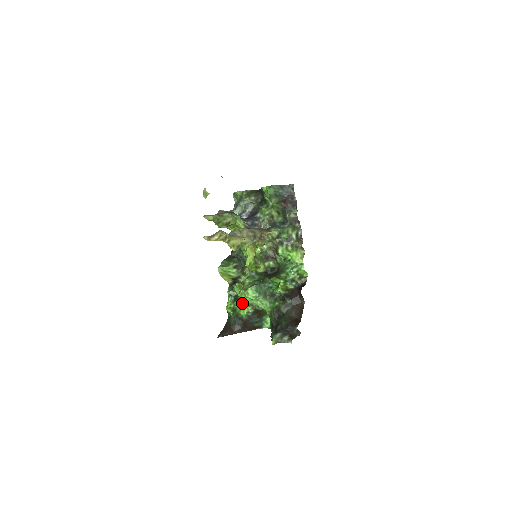
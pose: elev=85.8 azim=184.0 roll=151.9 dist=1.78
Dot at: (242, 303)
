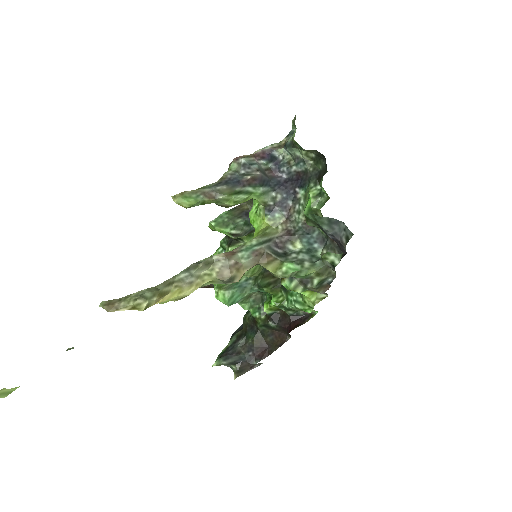
Dot at: occluded
